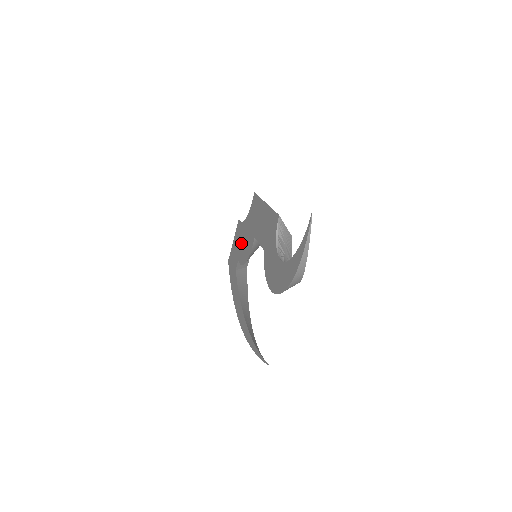
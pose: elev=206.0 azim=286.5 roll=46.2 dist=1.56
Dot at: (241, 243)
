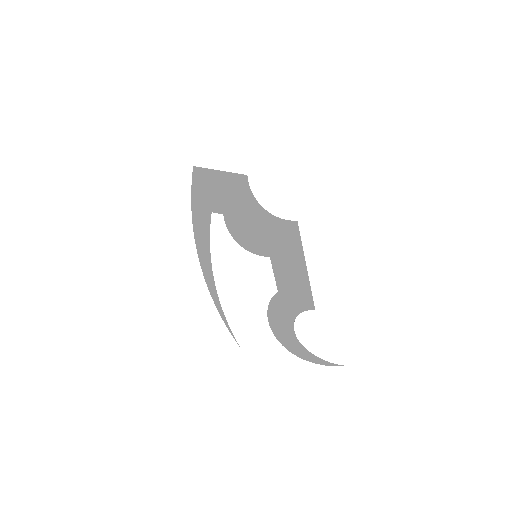
Dot at: (240, 213)
